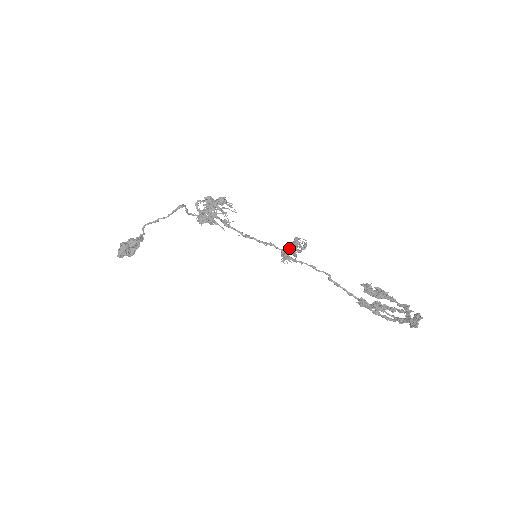
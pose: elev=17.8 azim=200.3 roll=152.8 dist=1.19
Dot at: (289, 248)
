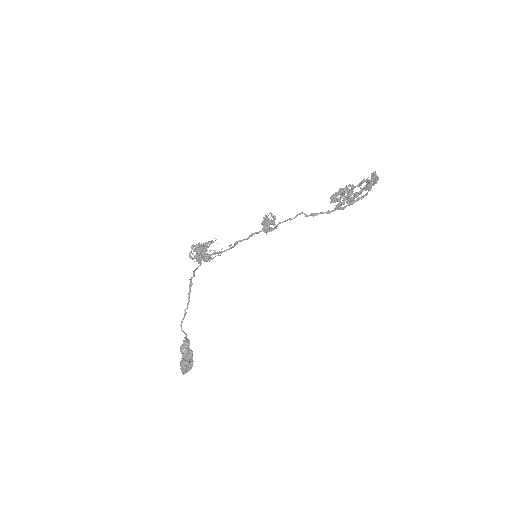
Dot at: occluded
